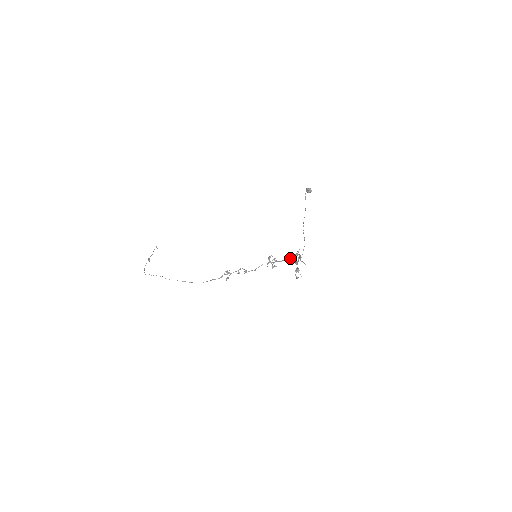
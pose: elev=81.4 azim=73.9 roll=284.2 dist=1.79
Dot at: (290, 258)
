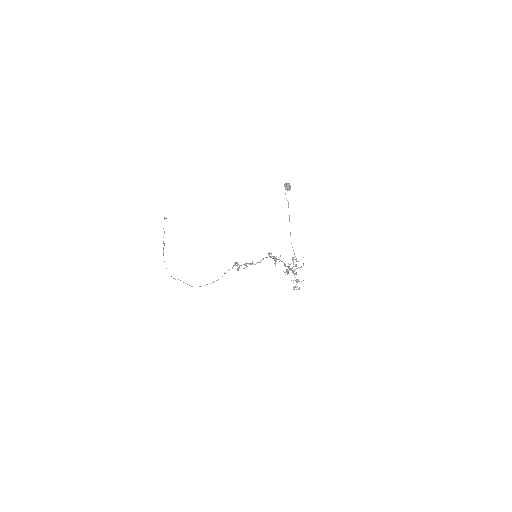
Dot at: occluded
